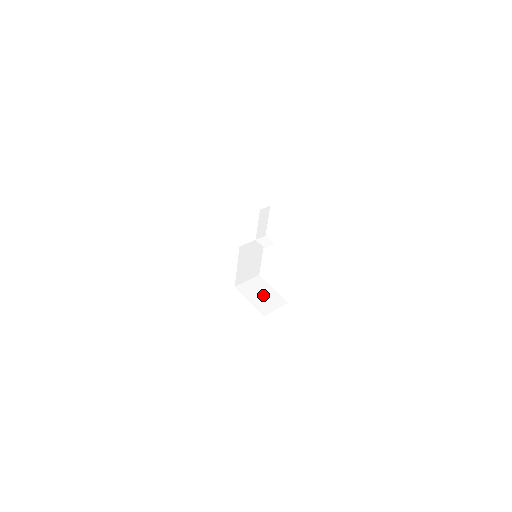
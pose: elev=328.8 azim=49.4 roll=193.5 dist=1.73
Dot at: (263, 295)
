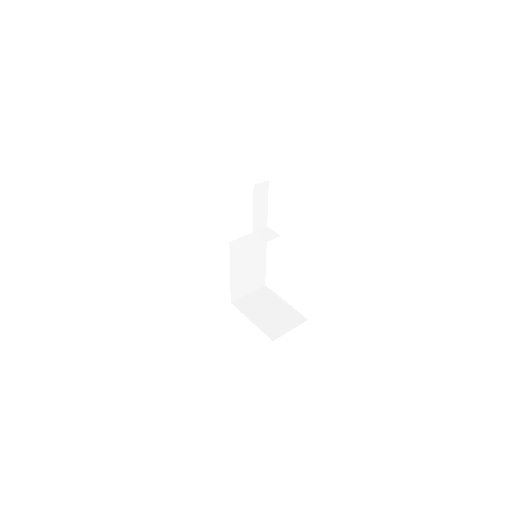
Dot at: (271, 311)
